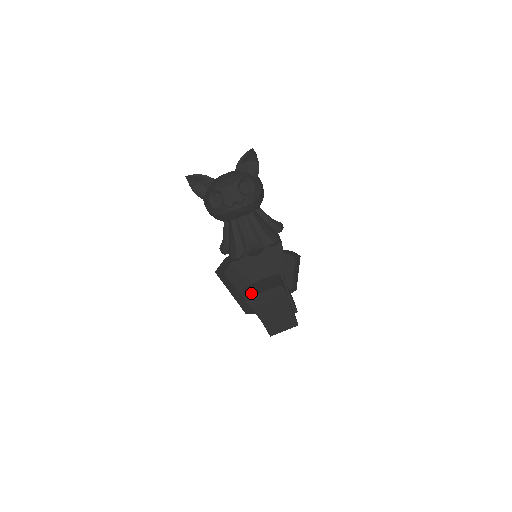
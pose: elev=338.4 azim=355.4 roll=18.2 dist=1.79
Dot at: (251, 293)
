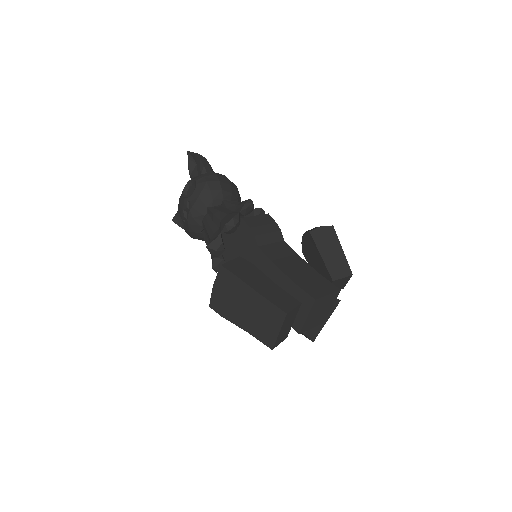
Dot at: occluded
